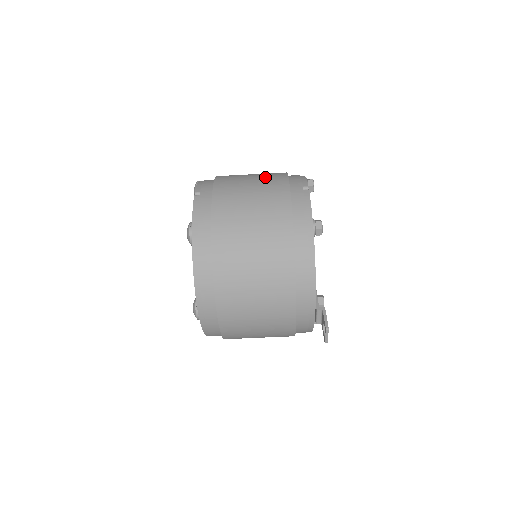
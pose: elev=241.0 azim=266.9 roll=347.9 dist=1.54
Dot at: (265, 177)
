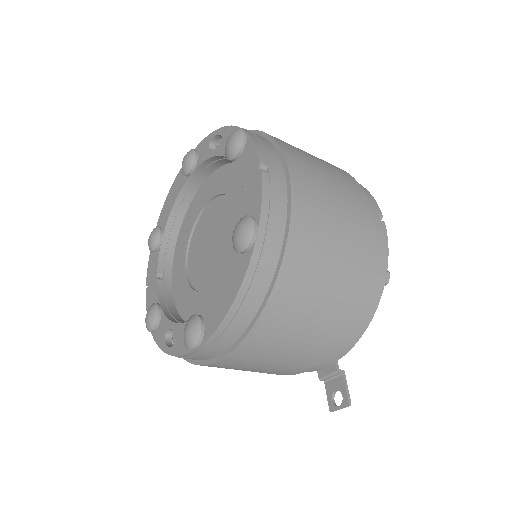
Dot at: (340, 177)
